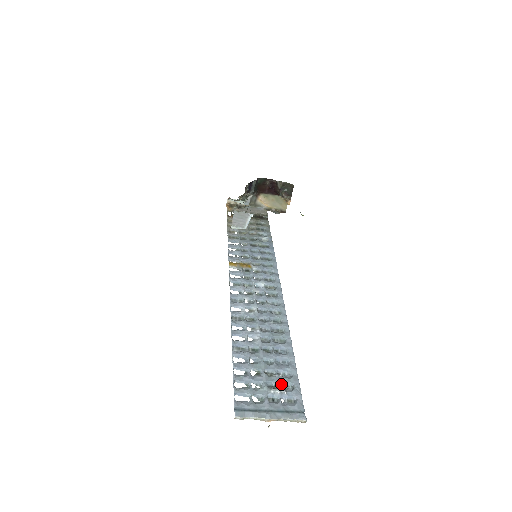
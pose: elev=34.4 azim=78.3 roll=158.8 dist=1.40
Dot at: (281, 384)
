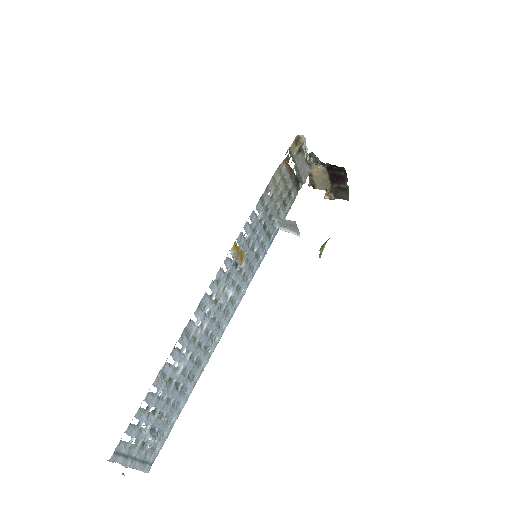
Dot at: (160, 430)
